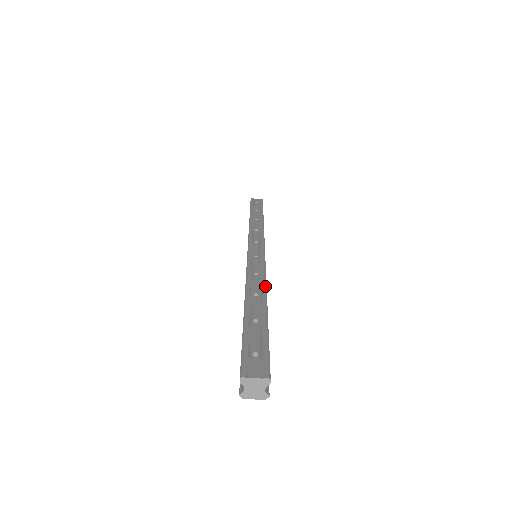
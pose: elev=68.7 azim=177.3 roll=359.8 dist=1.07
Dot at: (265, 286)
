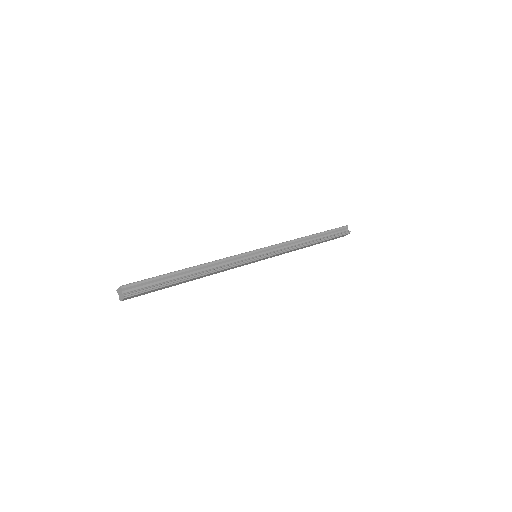
Dot at: (207, 263)
